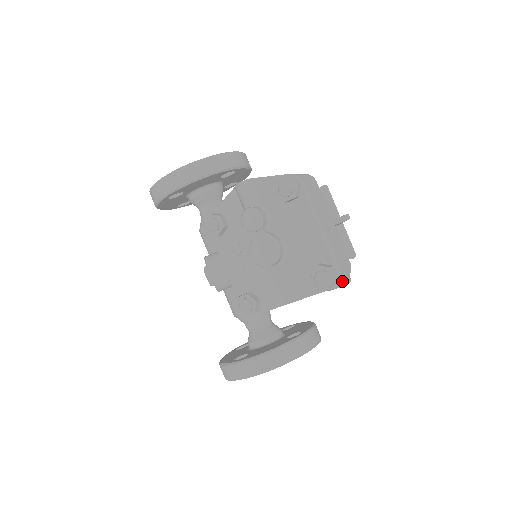
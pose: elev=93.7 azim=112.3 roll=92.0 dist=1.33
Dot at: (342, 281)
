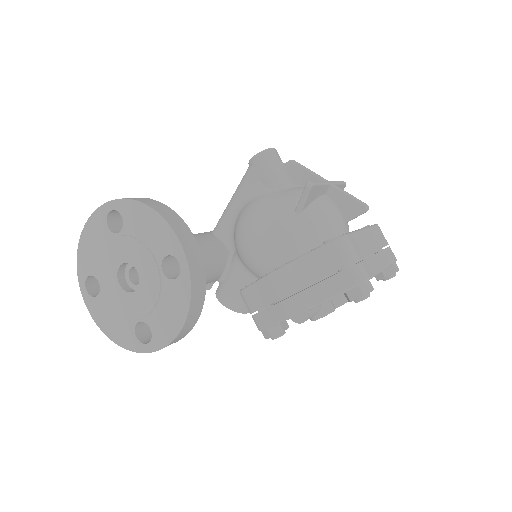
Dot at: occluded
